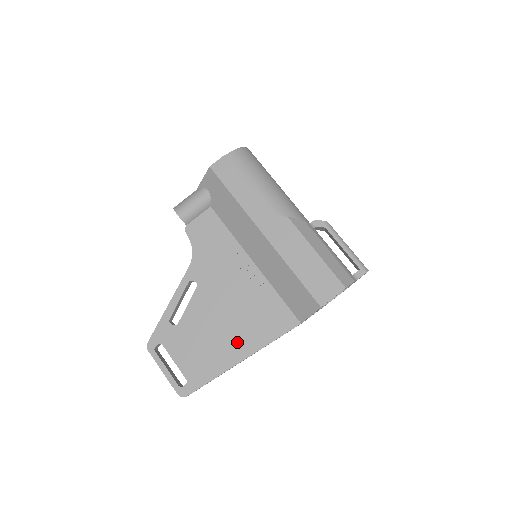
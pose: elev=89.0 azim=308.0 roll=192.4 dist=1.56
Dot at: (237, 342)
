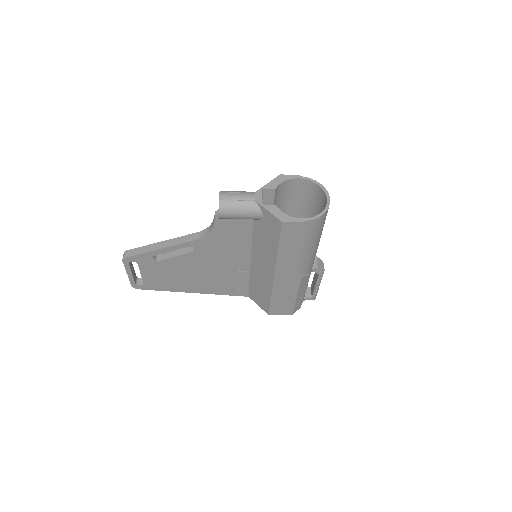
Dot at: (197, 286)
